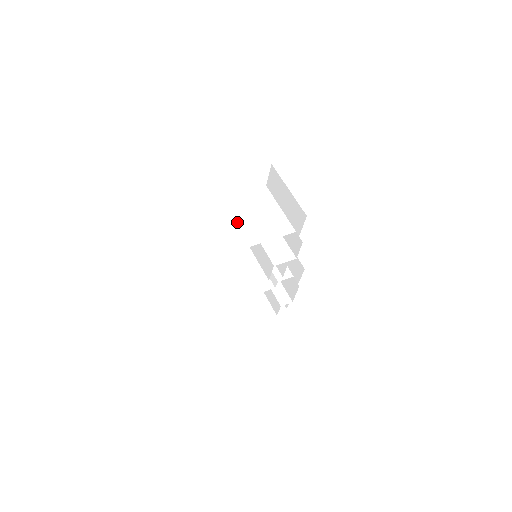
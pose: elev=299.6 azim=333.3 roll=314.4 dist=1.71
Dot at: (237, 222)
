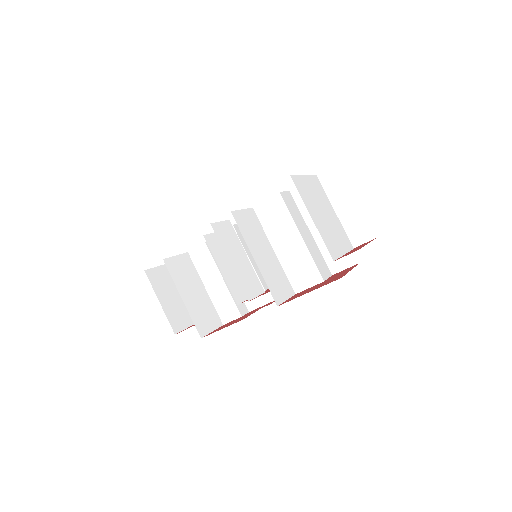
Dot at: (321, 223)
